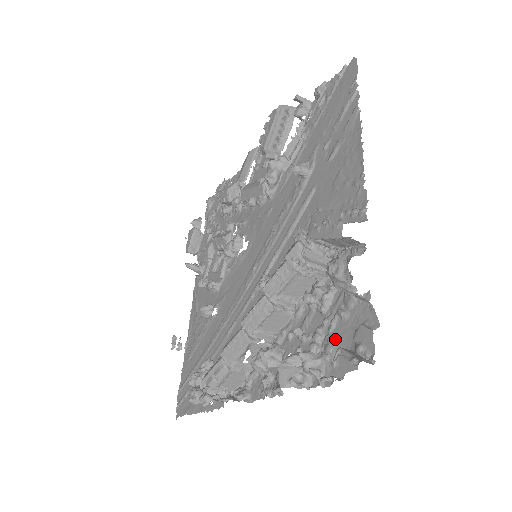
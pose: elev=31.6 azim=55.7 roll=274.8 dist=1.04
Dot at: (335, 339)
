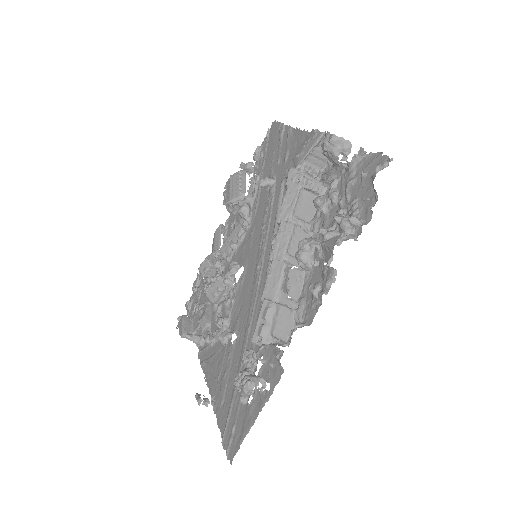
Dot at: (355, 198)
